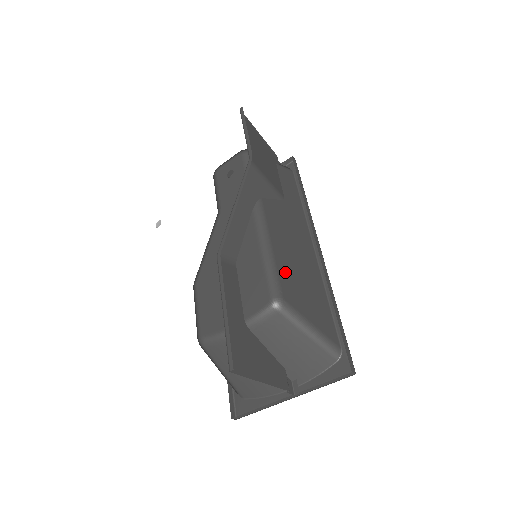
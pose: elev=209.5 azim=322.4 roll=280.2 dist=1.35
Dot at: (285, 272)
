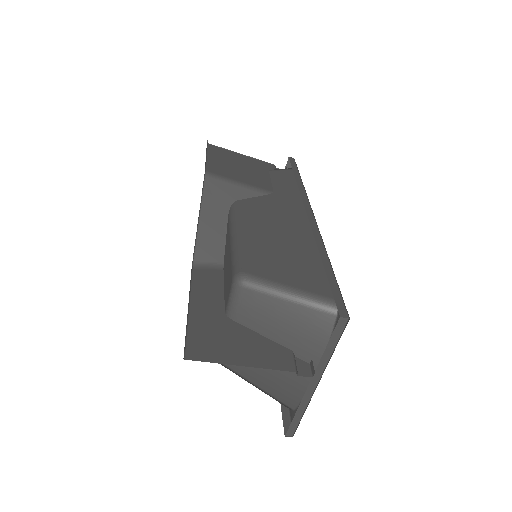
Dot at: (255, 249)
